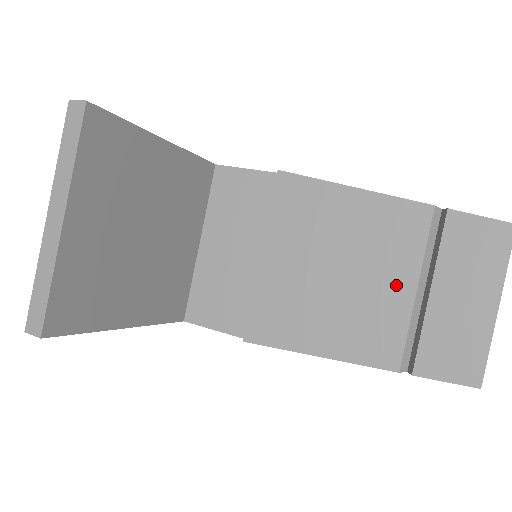
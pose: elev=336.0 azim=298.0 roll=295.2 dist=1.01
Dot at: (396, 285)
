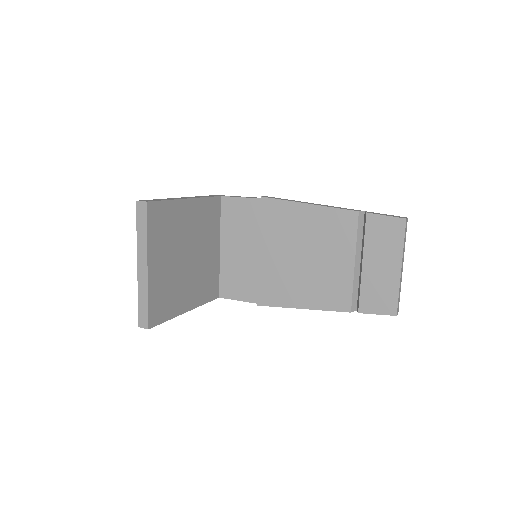
Dot at: (342, 262)
